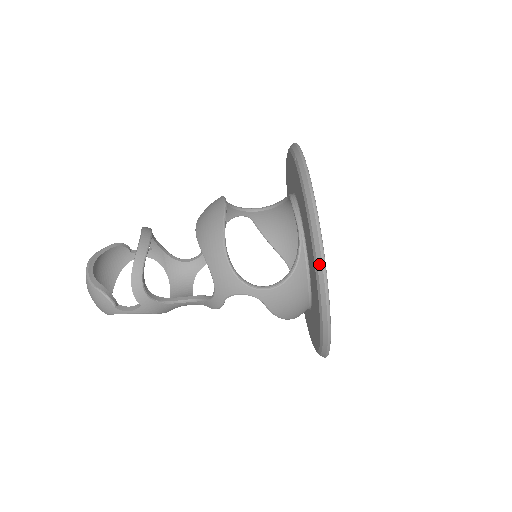
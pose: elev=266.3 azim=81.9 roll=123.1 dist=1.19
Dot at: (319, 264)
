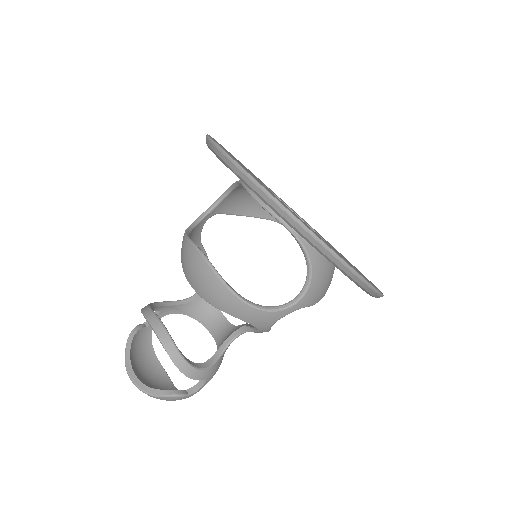
Dot at: (340, 266)
